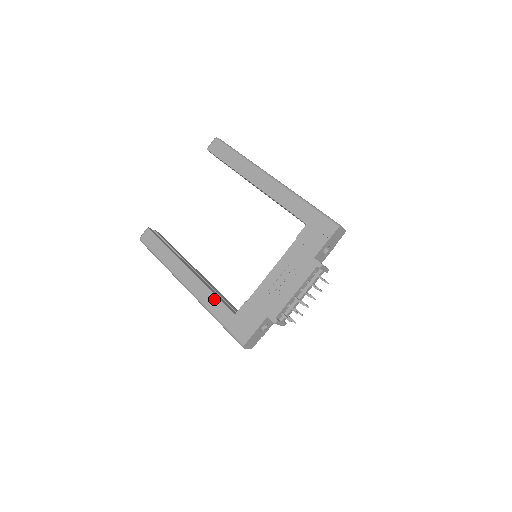
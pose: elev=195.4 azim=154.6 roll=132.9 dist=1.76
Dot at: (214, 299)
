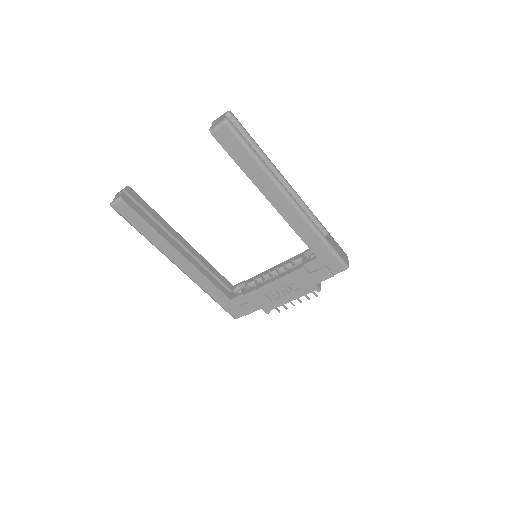
Dot at: (210, 285)
